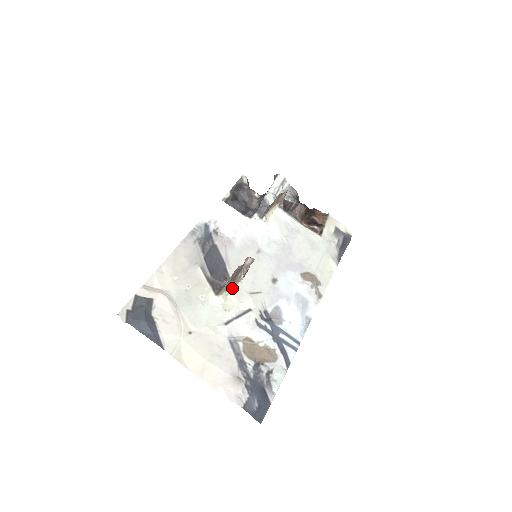
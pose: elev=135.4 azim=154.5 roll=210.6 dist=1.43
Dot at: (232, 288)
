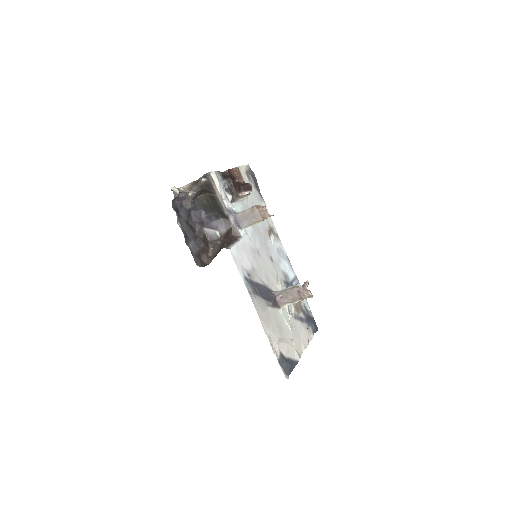
Dot at: occluded
